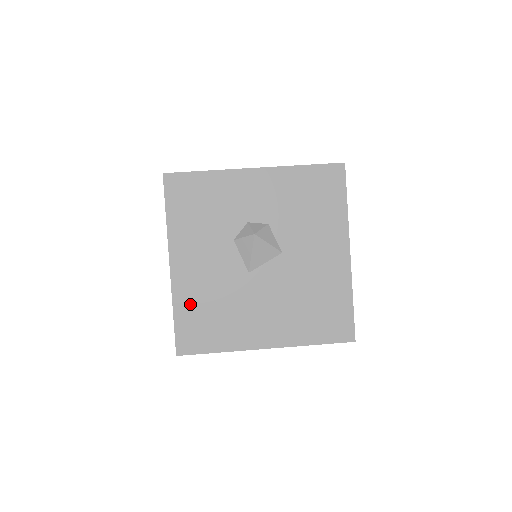
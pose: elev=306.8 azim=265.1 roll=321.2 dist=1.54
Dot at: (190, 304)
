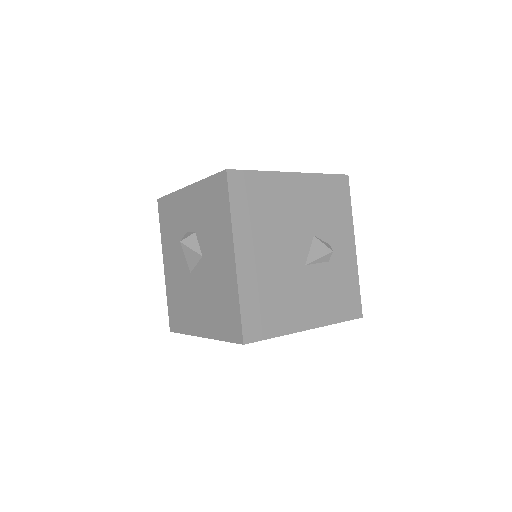
Dot at: (172, 294)
